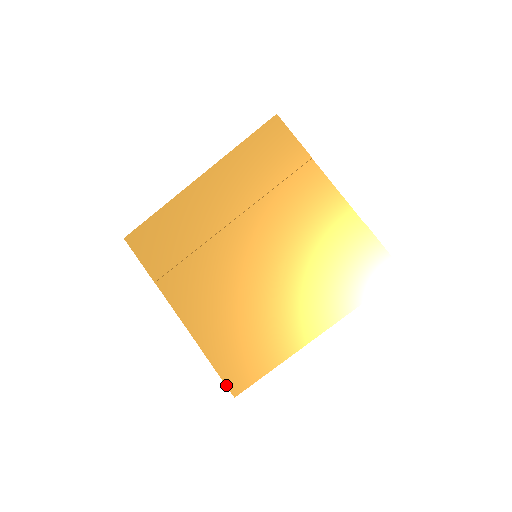
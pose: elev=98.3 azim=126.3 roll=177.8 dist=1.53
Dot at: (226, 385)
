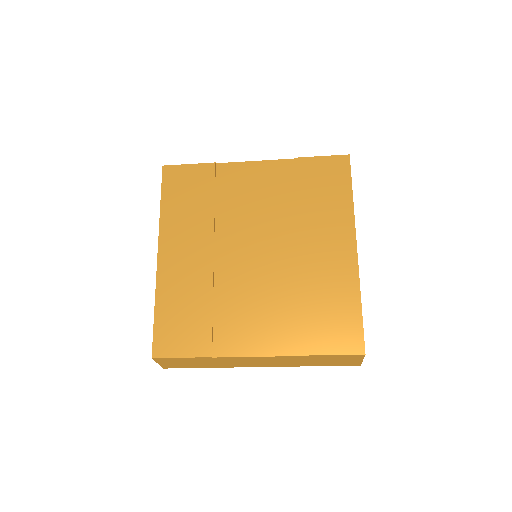
Dot at: (349, 354)
